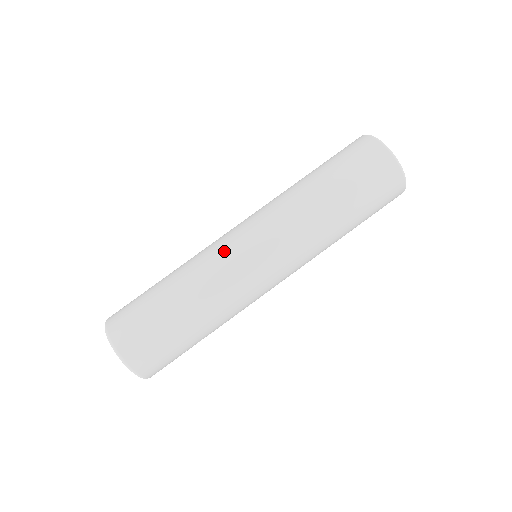
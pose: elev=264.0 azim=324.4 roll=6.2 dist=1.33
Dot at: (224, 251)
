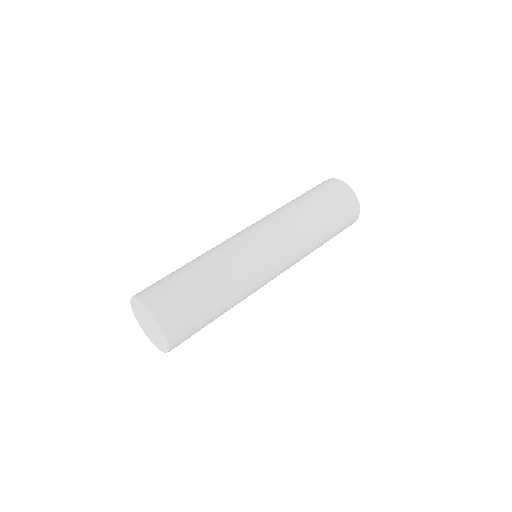
Dot at: (238, 241)
